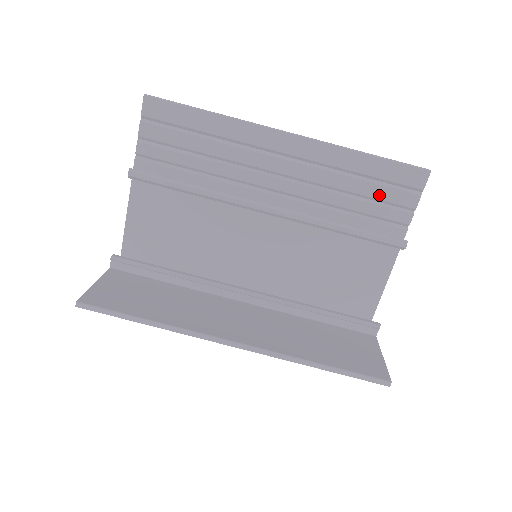
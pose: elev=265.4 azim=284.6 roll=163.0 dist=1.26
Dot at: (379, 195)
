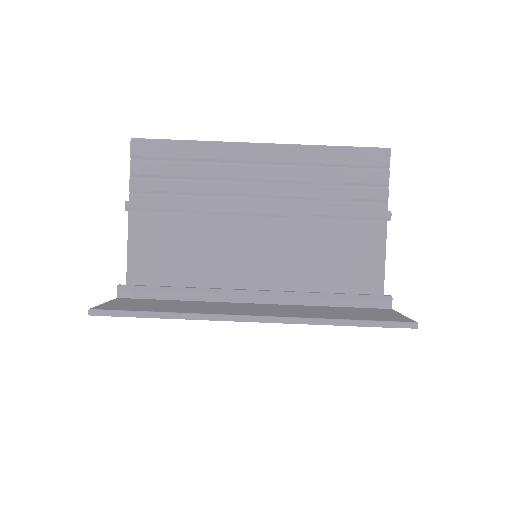
Dot at: (353, 179)
